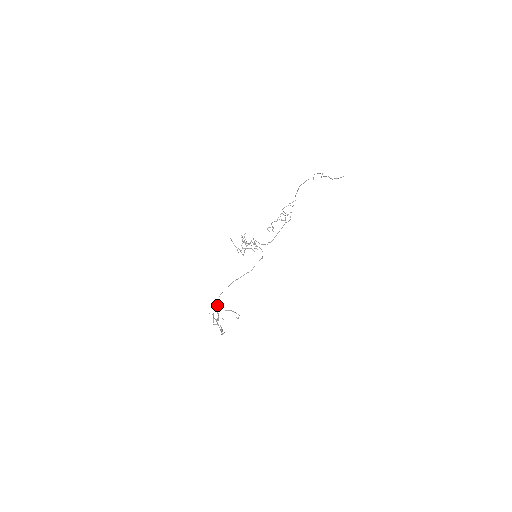
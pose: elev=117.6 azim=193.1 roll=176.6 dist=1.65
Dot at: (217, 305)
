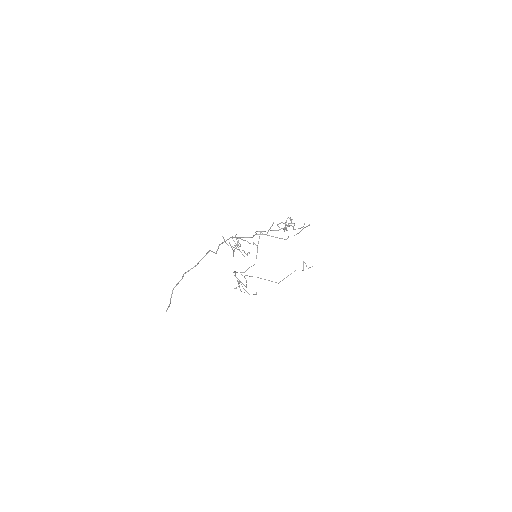
Dot at: (236, 277)
